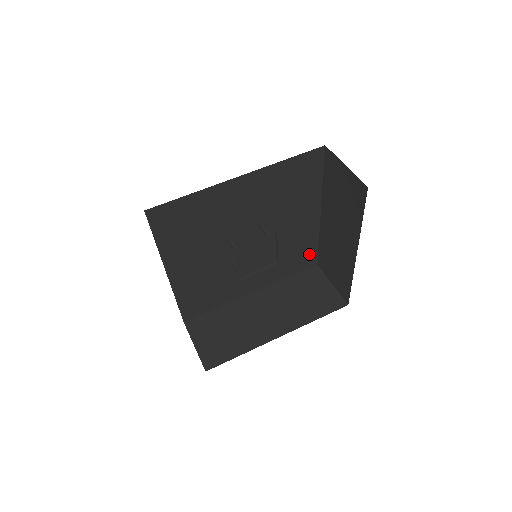
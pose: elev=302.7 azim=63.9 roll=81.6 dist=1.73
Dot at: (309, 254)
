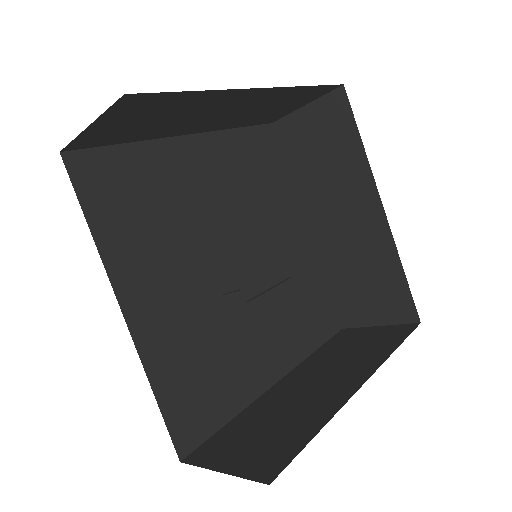
Dot at: (324, 305)
